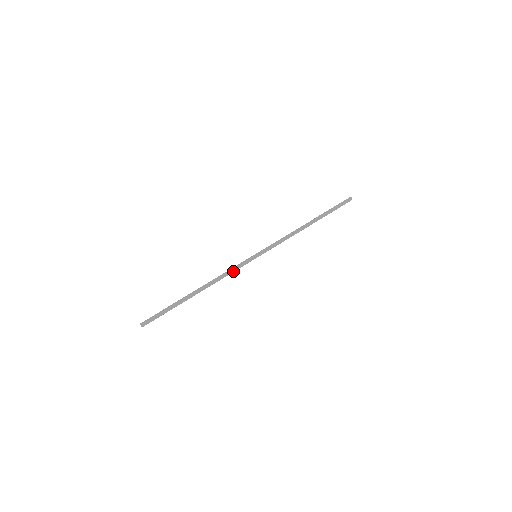
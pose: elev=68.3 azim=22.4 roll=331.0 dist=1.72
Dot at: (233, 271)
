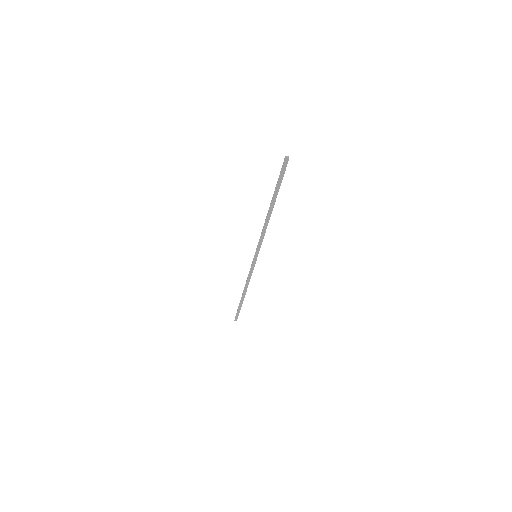
Dot at: (251, 273)
